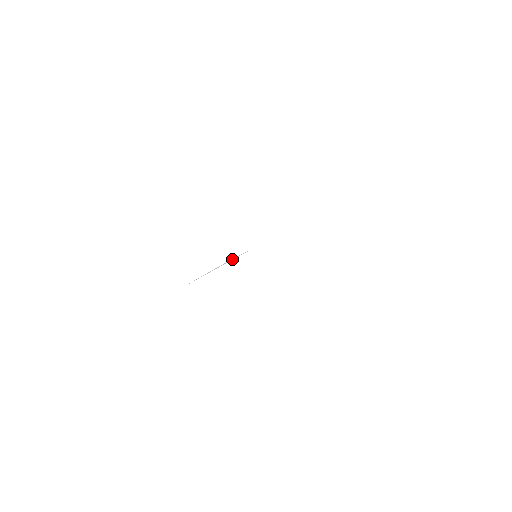
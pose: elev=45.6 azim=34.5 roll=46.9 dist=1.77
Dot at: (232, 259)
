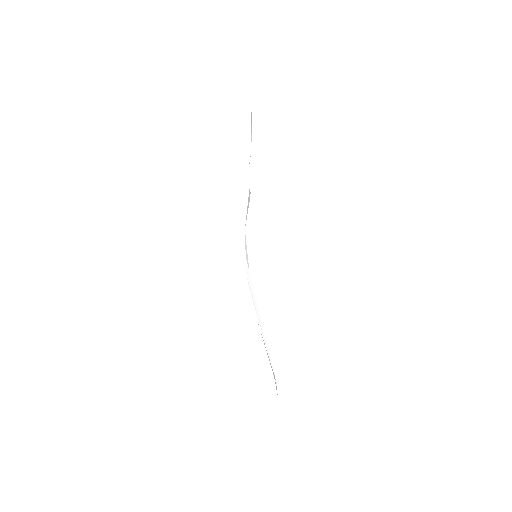
Dot at: (251, 291)
